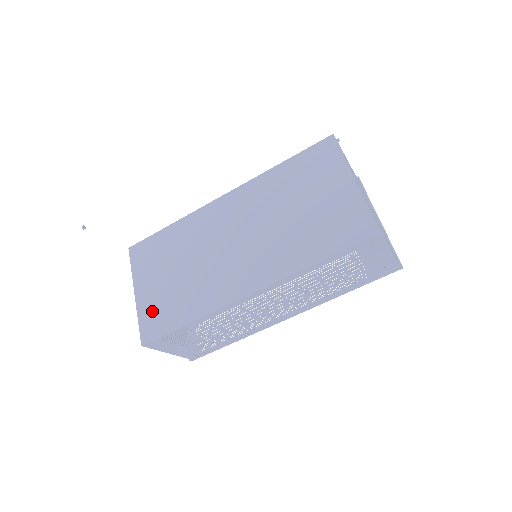
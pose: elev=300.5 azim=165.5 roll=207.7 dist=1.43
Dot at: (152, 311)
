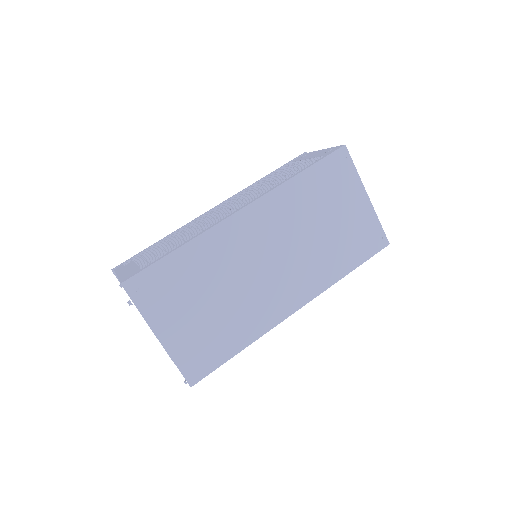
Dot at: (192, 350)
